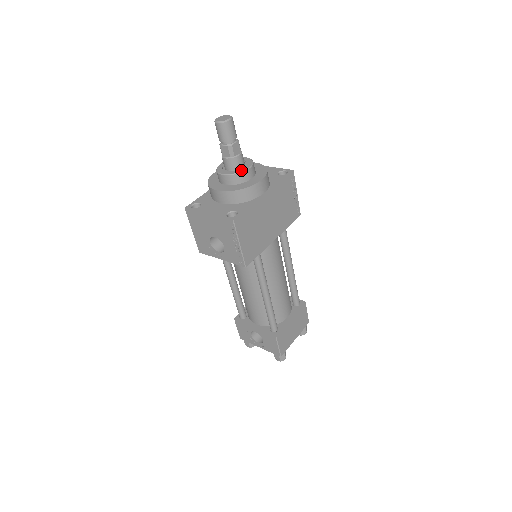
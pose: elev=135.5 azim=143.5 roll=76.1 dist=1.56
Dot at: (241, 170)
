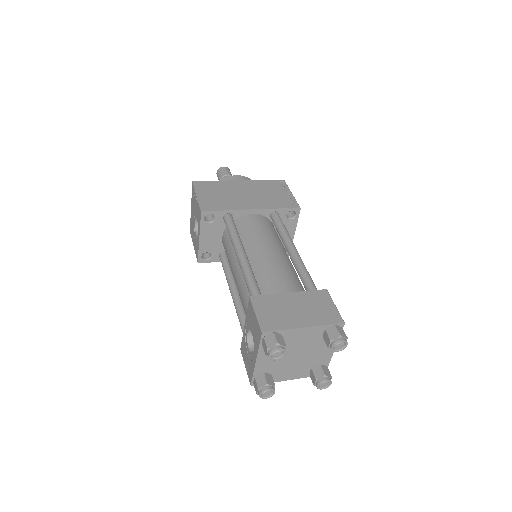
Dot at: occluded
